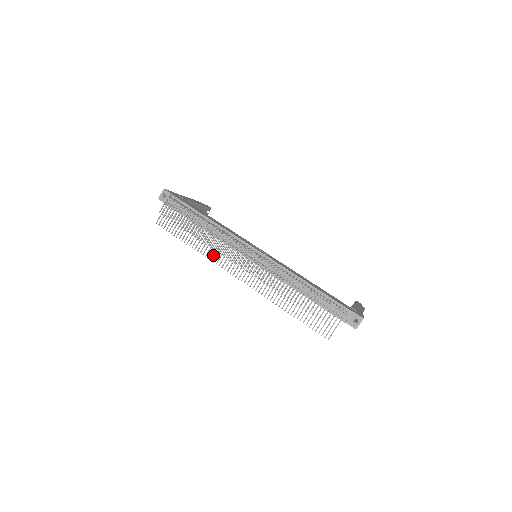
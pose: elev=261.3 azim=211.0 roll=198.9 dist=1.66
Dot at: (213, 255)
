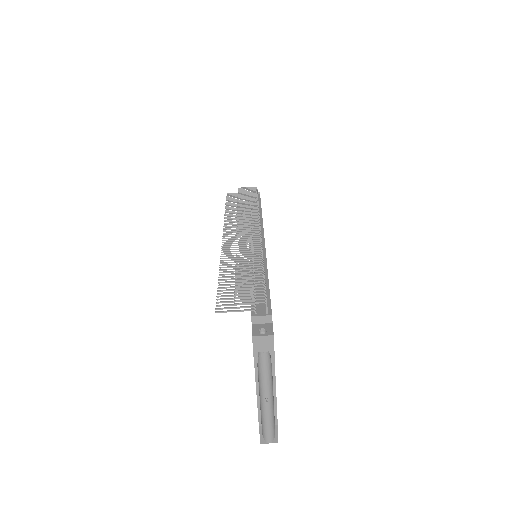
Dot at: (231, 221)
